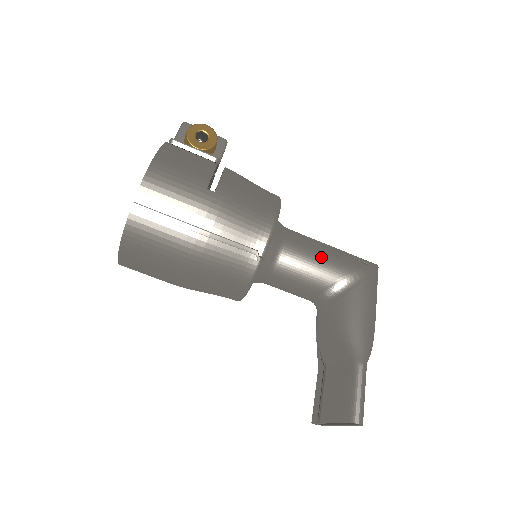
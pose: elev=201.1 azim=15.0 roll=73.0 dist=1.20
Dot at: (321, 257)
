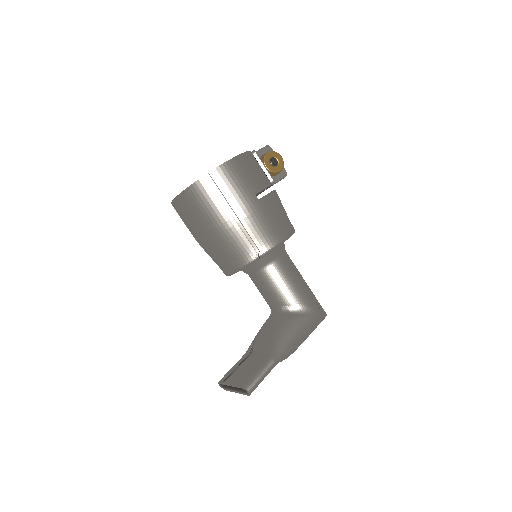
Dot at: (295, 283)
